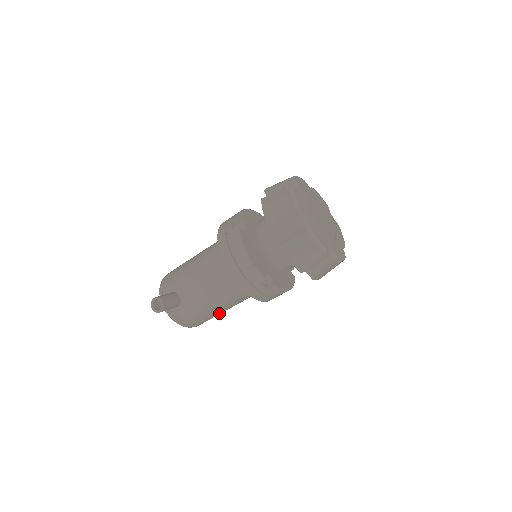
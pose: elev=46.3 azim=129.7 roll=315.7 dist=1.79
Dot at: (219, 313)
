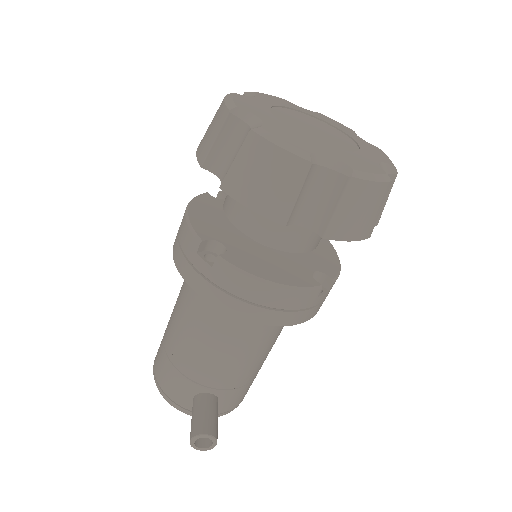
Dot at: occluded
